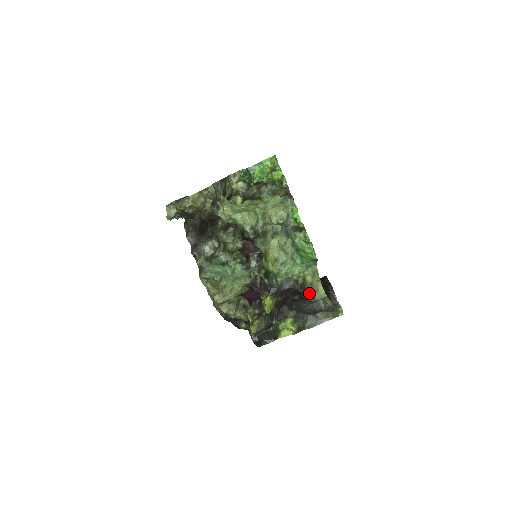
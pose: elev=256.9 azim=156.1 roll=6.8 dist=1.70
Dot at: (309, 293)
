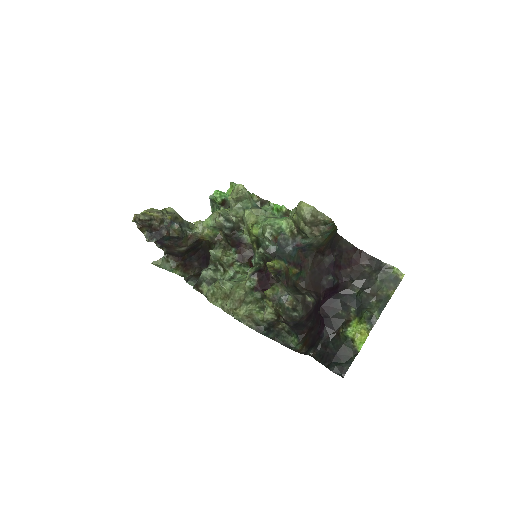
Dot at: (302, 224)
